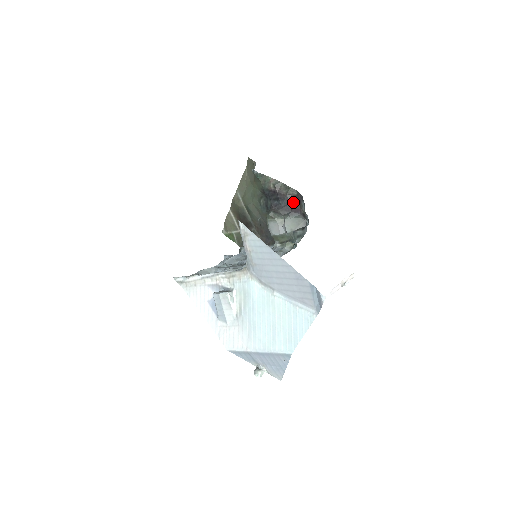
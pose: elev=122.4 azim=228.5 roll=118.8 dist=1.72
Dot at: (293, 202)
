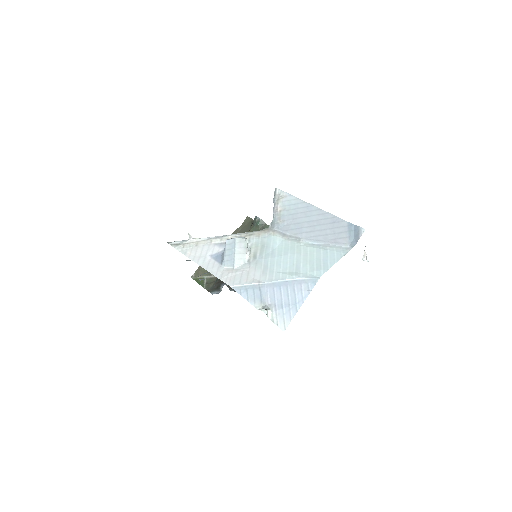
Dot at: occluded
